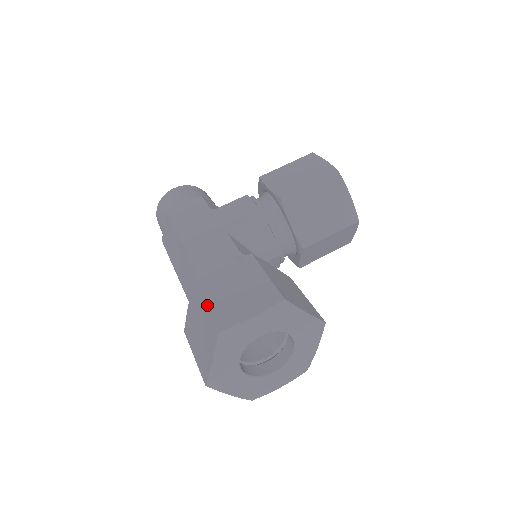
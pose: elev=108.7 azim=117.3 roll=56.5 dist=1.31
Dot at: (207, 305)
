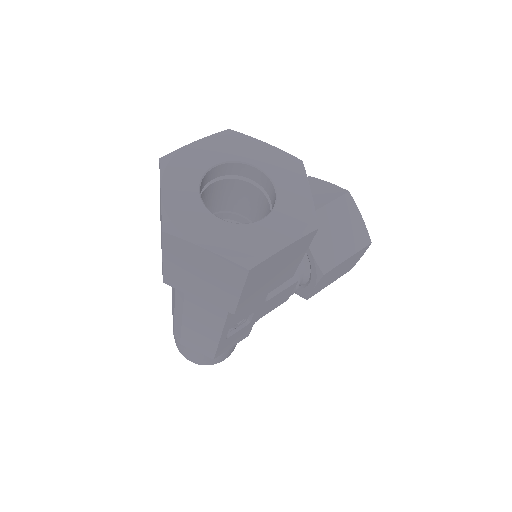
Dot at: occluded
